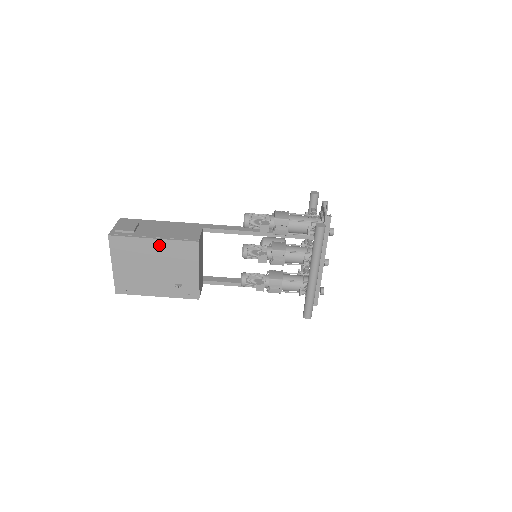
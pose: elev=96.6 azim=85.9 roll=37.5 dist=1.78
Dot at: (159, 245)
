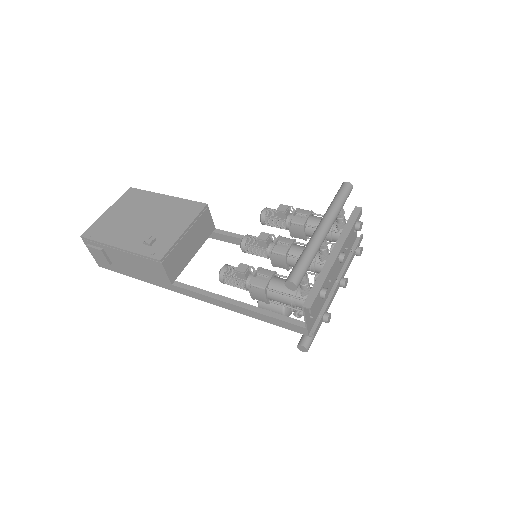
Dot at: (167, 201)
